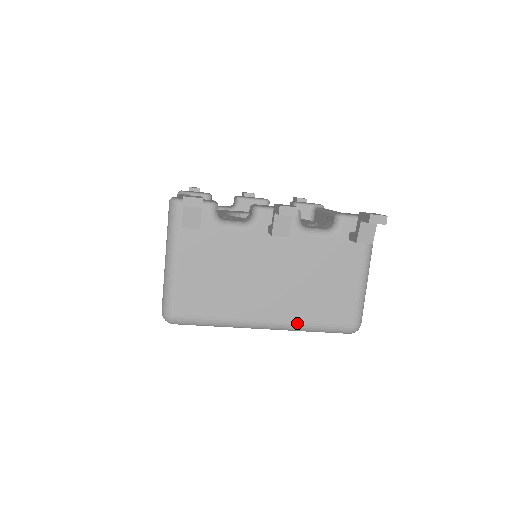
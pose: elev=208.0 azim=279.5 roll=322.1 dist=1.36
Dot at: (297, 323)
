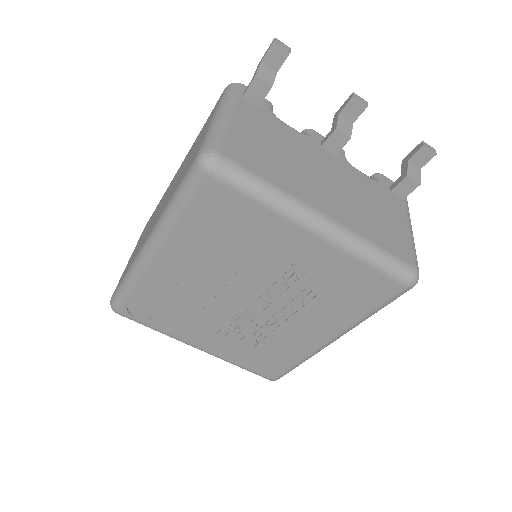
Dot at: (358, 234)
